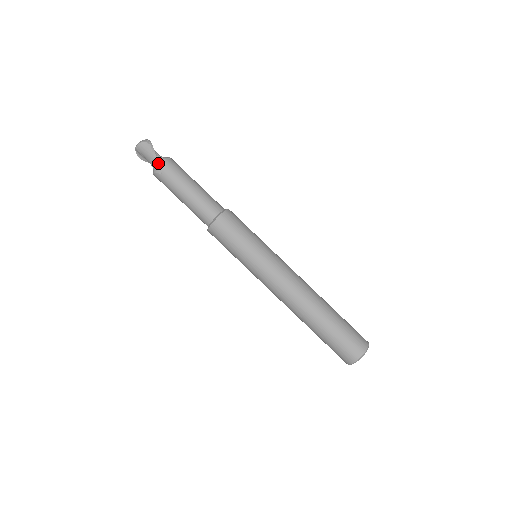
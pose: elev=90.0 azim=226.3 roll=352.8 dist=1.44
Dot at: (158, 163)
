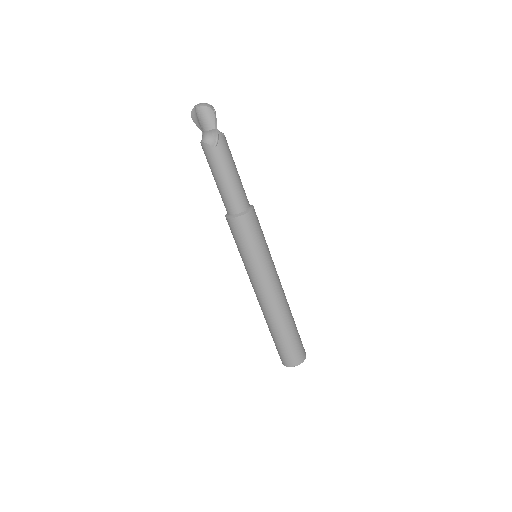
Dot at: (214, 135)
